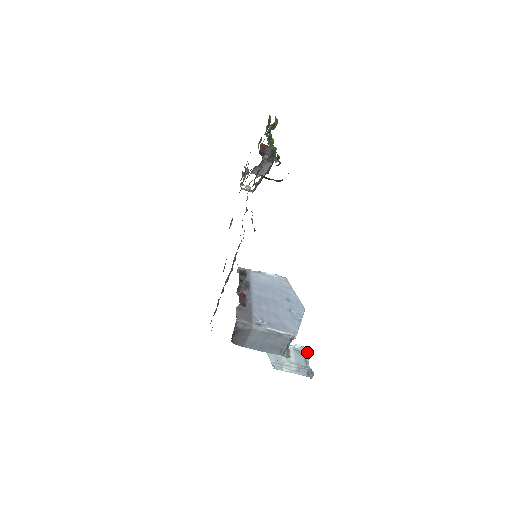
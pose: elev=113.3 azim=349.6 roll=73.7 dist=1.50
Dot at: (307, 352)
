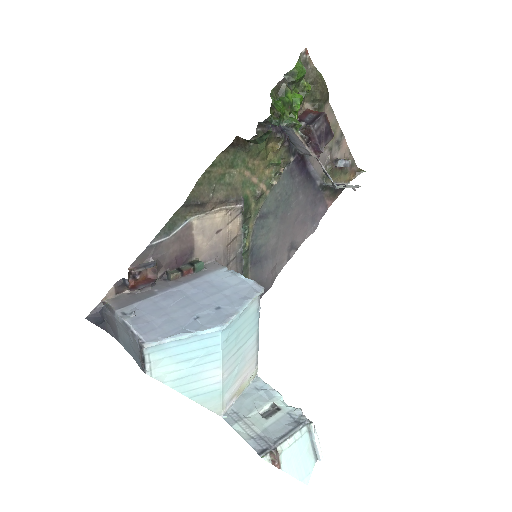
Dot at: (310, 428)
